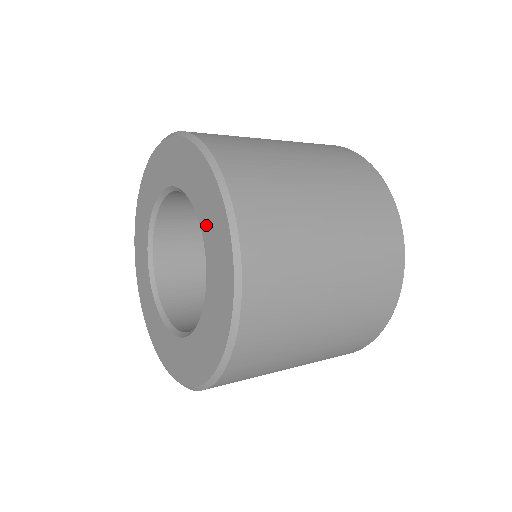
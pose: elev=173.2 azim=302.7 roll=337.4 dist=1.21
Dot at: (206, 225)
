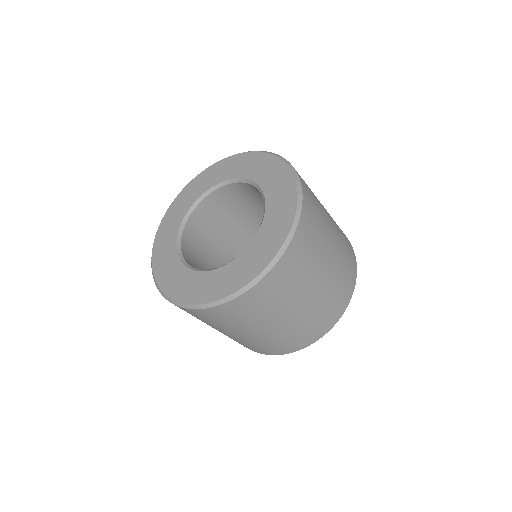
Dot at: (238, 172)
